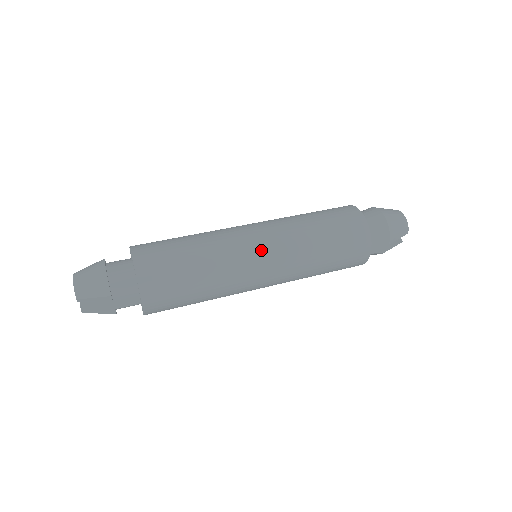
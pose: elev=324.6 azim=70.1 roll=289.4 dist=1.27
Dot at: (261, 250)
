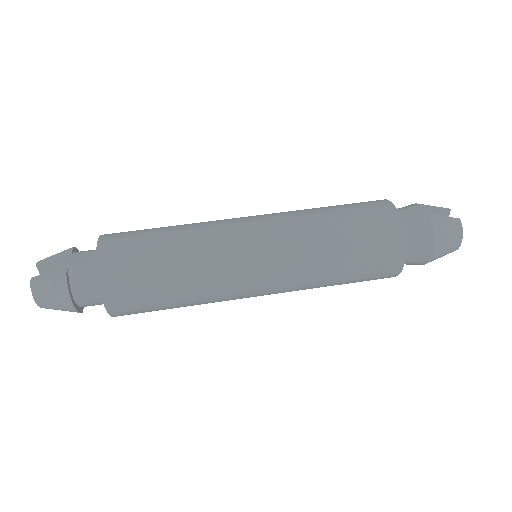
Dot at: (258, 294)
